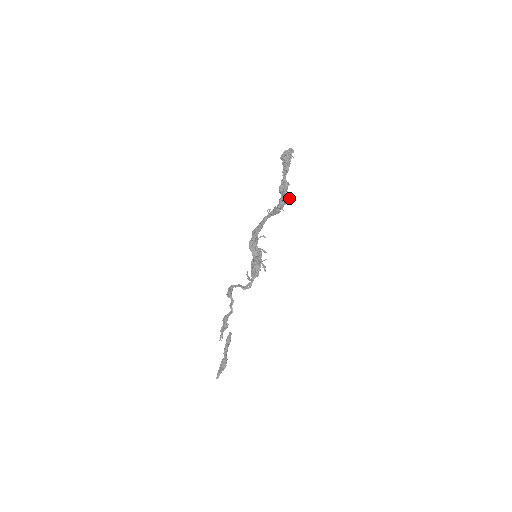
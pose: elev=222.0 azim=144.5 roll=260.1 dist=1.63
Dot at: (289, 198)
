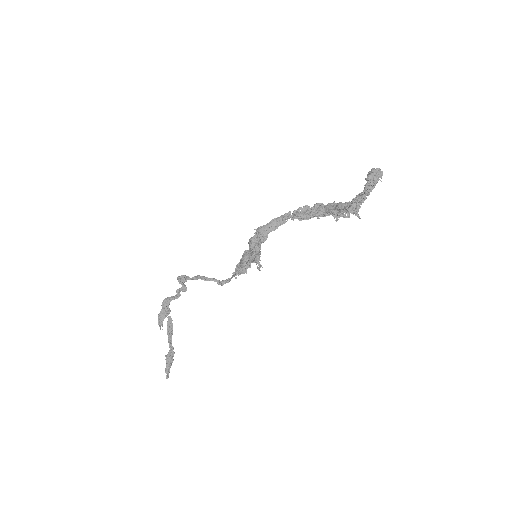
Dot at: (345, 216)
